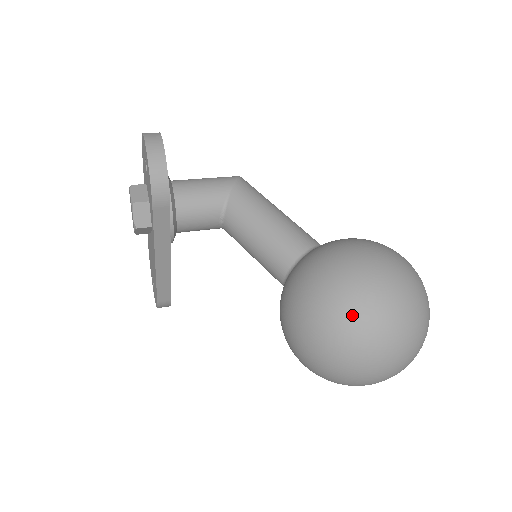
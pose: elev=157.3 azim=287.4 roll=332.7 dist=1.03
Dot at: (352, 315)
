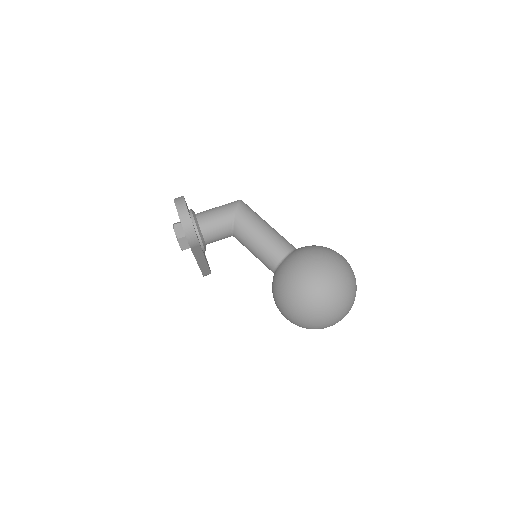
Dot at: (306, 305)
